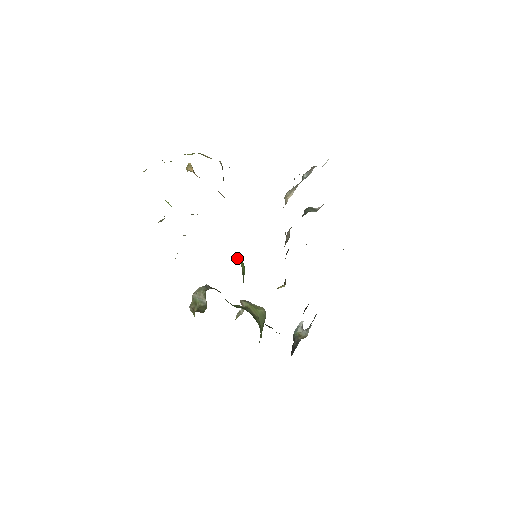
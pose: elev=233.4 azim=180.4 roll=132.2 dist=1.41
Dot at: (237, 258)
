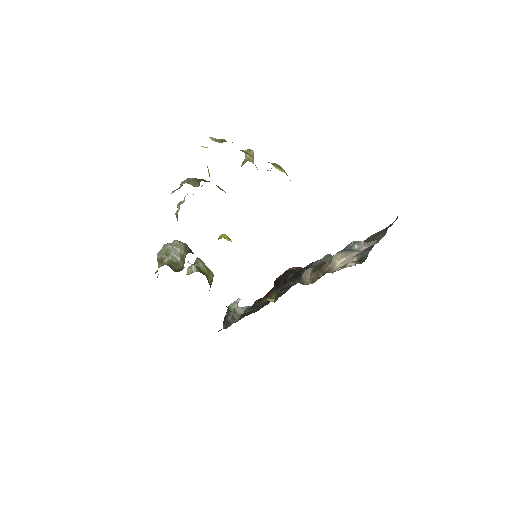
Dot at: occluded
